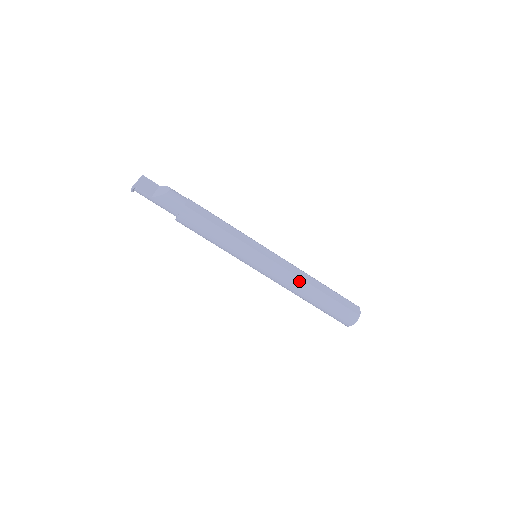
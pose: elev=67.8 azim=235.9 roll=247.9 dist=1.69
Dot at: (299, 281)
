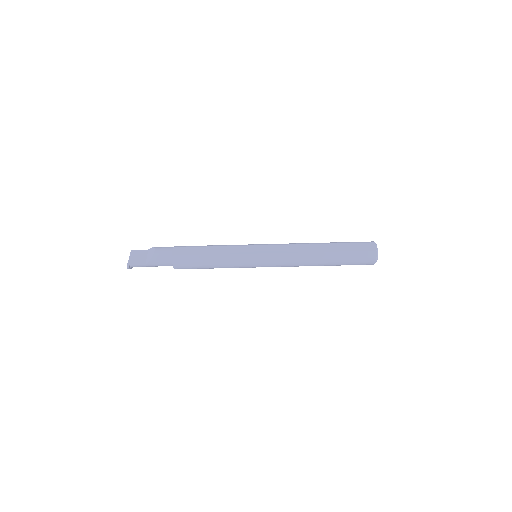
Dot at: (303, 256)
